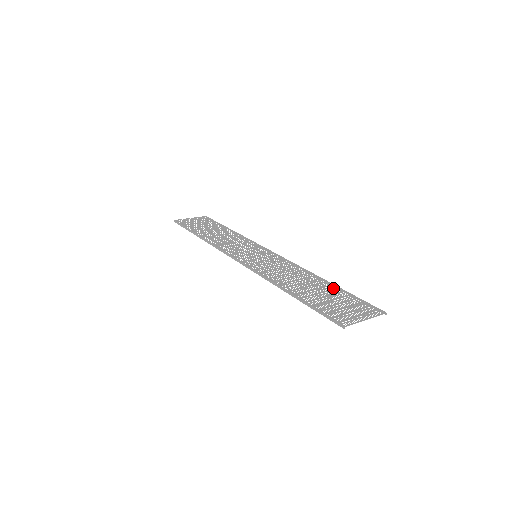
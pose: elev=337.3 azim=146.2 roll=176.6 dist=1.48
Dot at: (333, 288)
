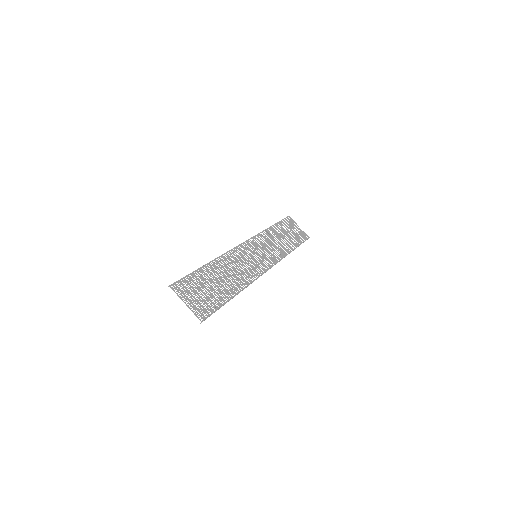
Dot at: occluded
